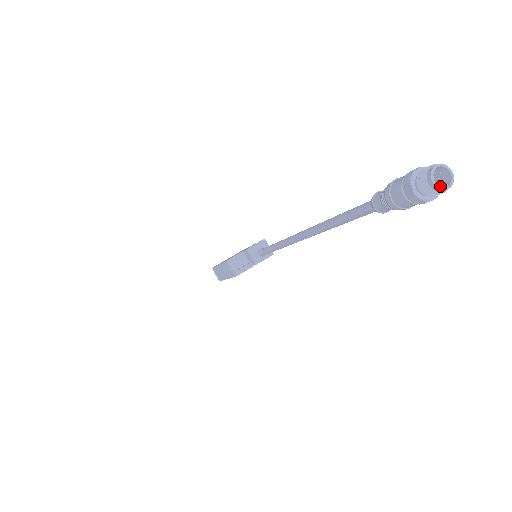
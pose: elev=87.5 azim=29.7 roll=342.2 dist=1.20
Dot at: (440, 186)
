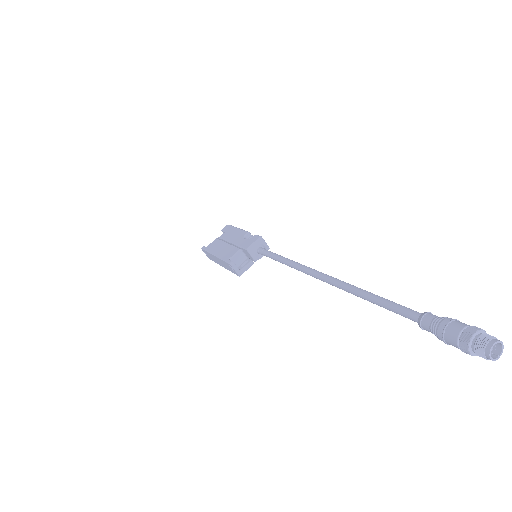
Dot at: occluded
